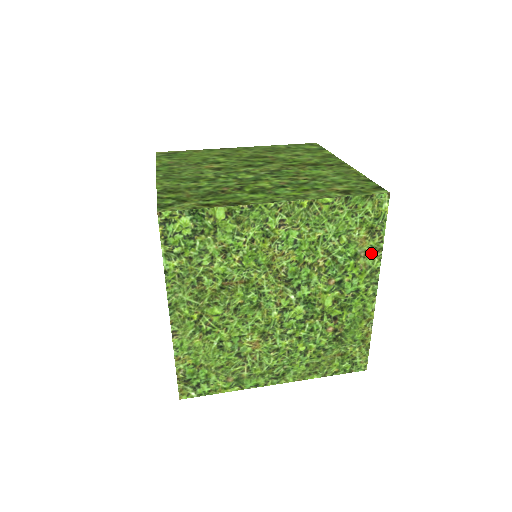
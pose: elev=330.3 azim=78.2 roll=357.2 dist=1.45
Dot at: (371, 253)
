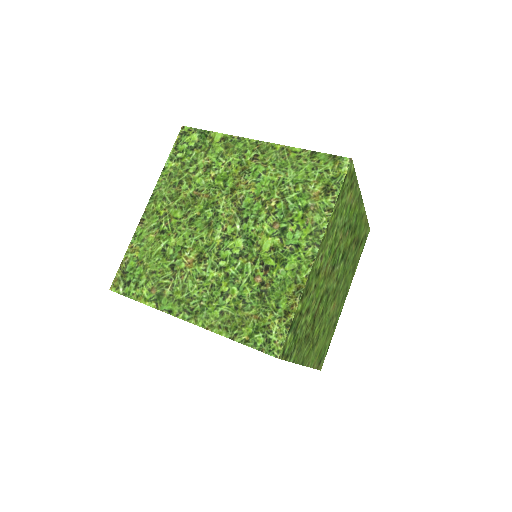
Dot at: (355, 194)
